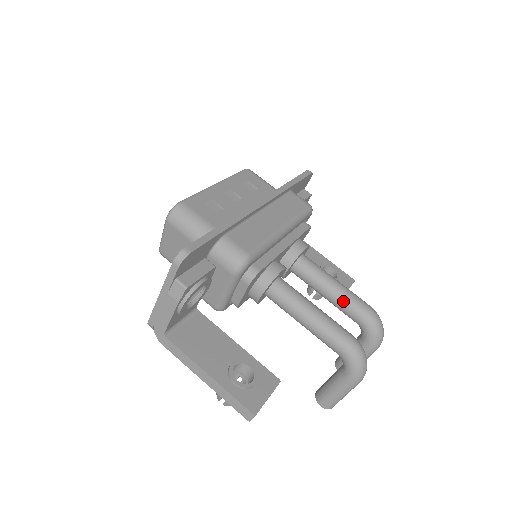
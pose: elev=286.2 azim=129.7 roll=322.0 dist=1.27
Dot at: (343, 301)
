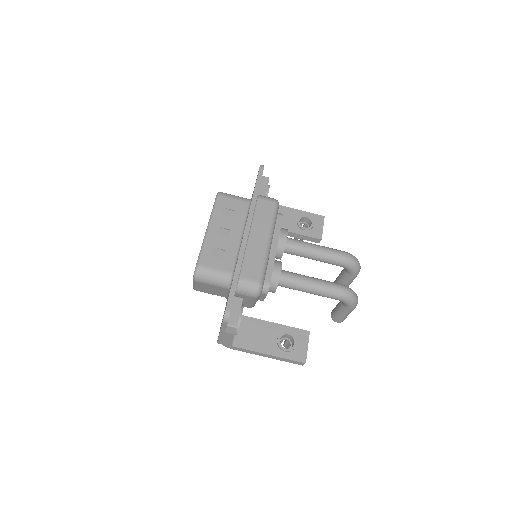
Dot at: (326, 259)
